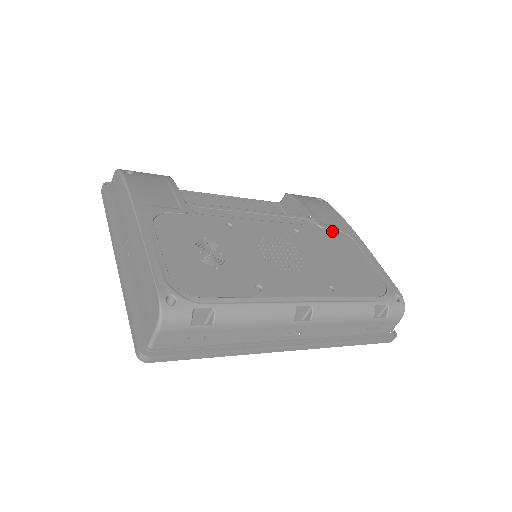
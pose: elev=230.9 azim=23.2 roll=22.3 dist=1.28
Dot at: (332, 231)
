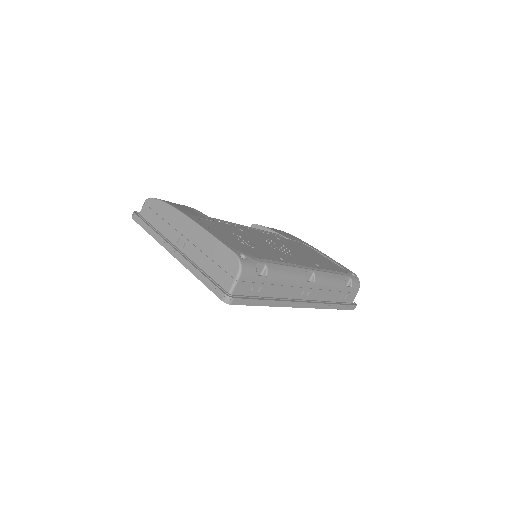
Dot at: (296, 242)
